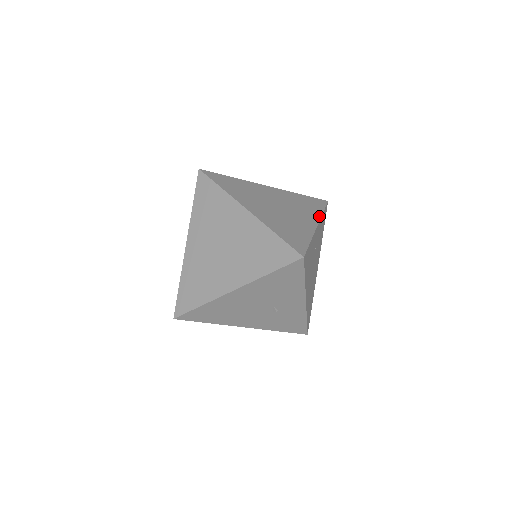
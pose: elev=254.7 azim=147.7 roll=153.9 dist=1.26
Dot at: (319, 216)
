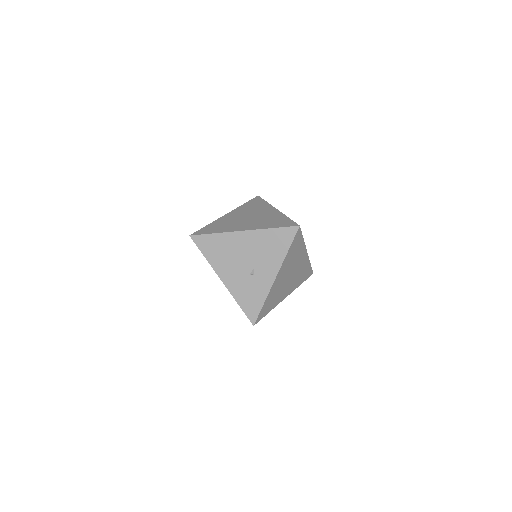
Dot at: (308, 257)
